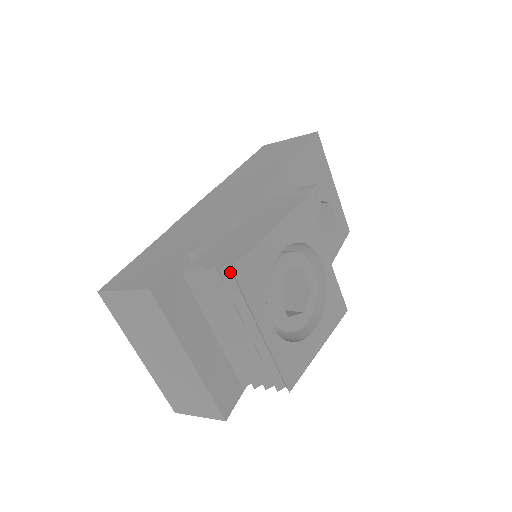
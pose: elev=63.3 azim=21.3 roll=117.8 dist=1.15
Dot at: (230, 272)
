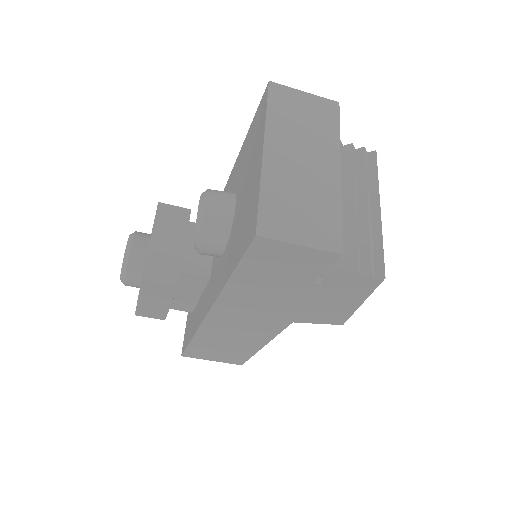
Dot at: (367, 157)
